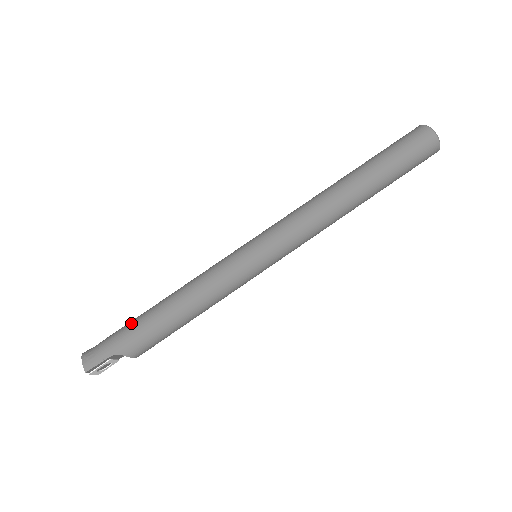
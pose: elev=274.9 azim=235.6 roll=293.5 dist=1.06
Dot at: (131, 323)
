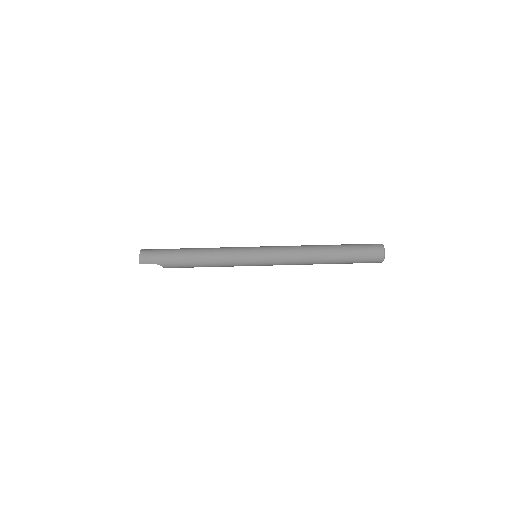
Dot at: (174, 253)
